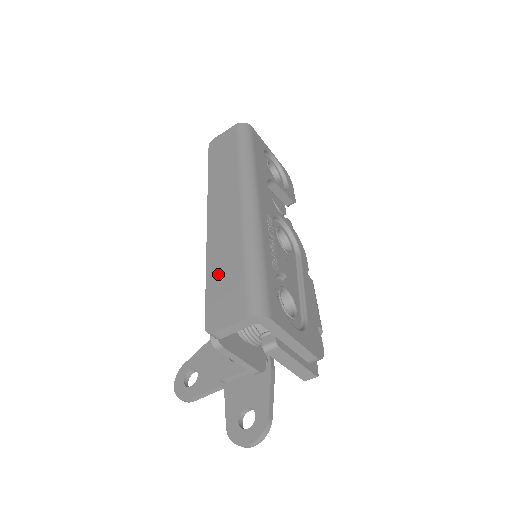
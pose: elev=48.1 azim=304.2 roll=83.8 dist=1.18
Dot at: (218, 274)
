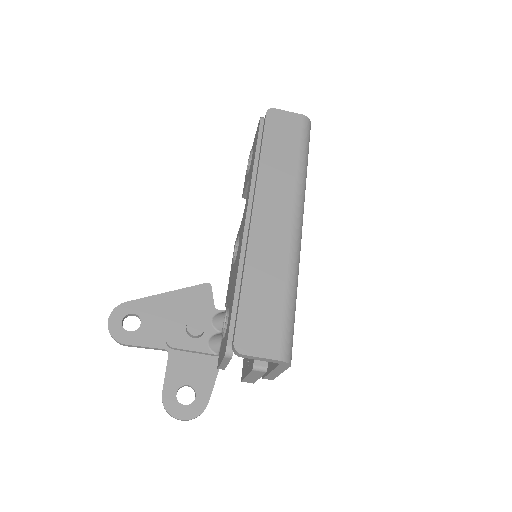
Dot at: (256, 292)
